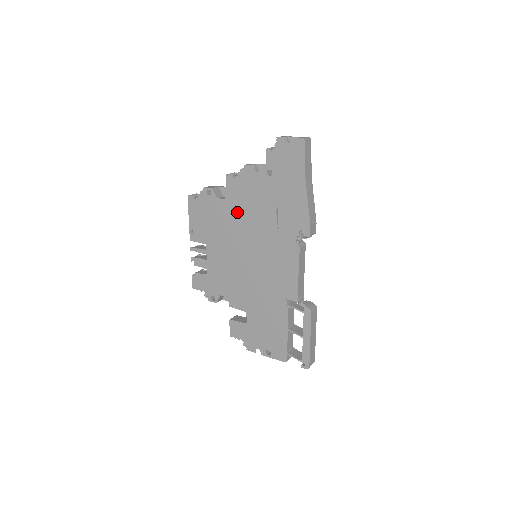
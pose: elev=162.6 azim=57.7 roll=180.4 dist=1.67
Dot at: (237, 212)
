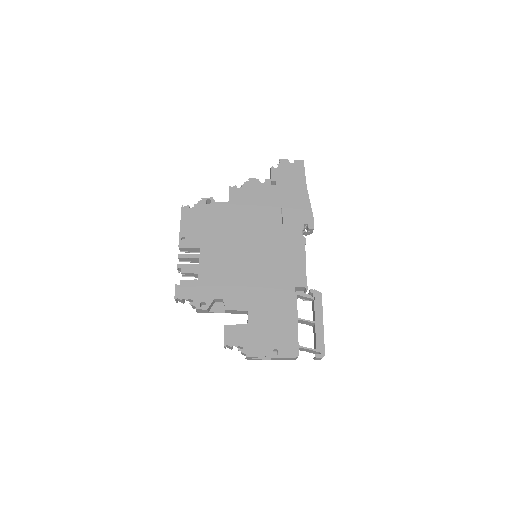
Dot at: (240, 215)
